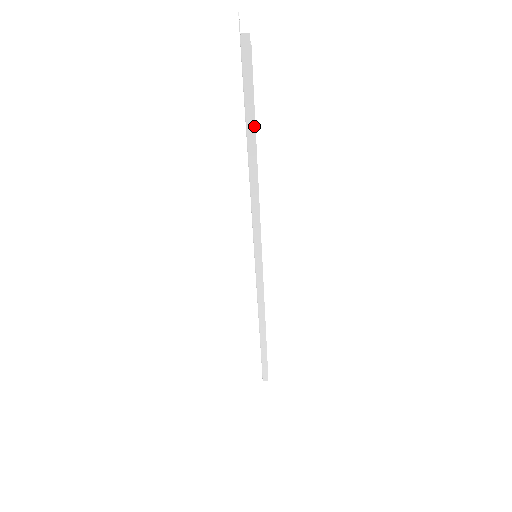
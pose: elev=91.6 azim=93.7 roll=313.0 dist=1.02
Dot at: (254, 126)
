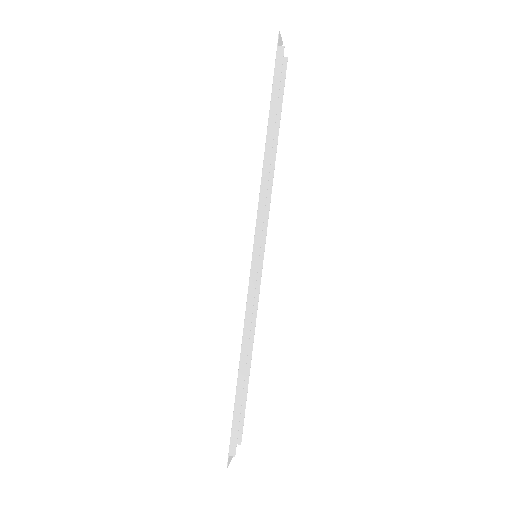
Dot at: (276, 109)
